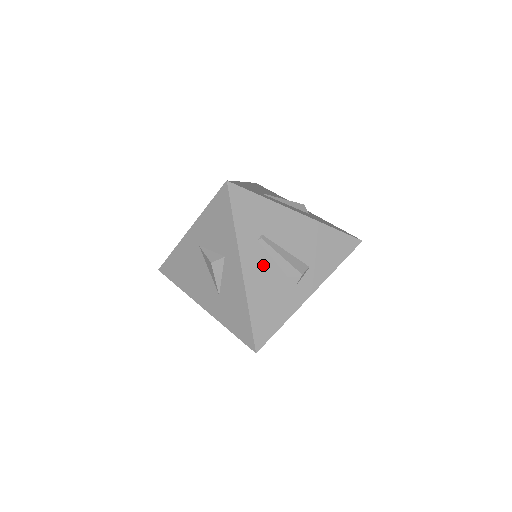
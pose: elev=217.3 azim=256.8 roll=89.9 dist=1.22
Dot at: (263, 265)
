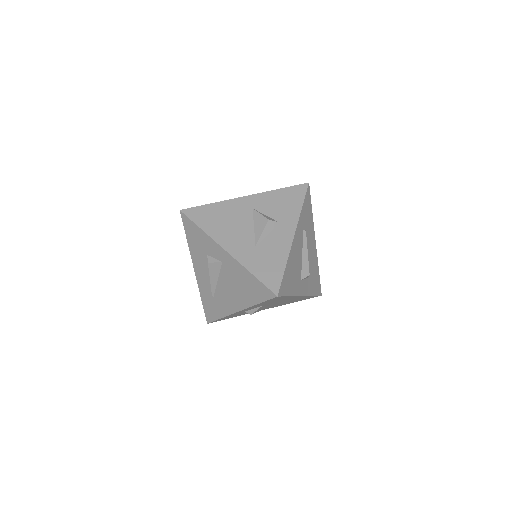
Dot at: (299, 247)
